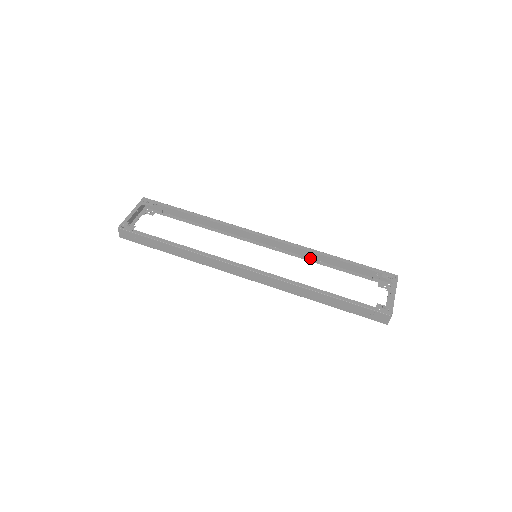
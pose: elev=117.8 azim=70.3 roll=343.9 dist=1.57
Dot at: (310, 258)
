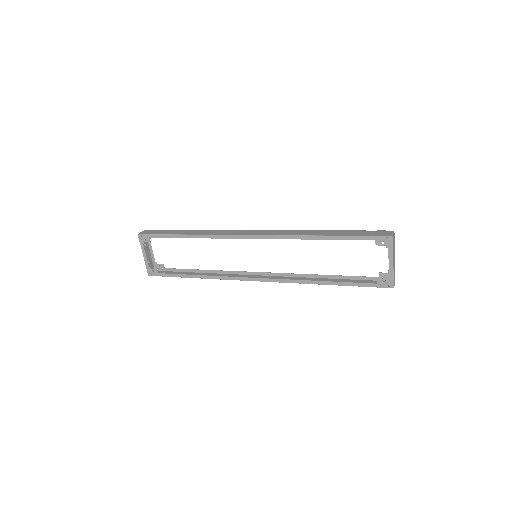
Dot at: (304, 283)
